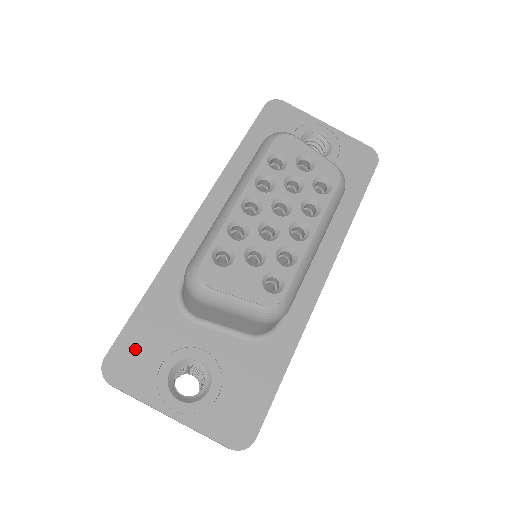
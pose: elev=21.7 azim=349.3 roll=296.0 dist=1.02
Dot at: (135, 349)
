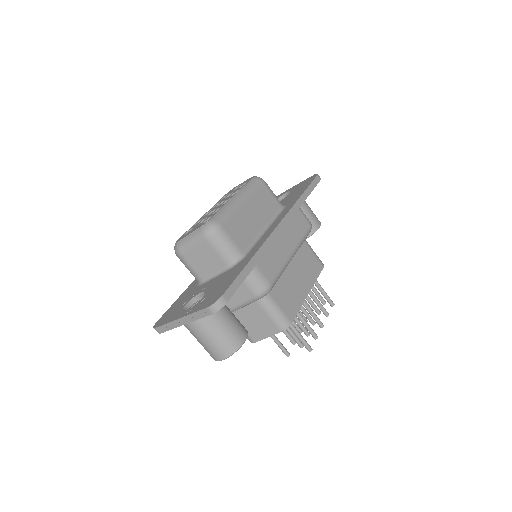
Dot at: (171, 311)
